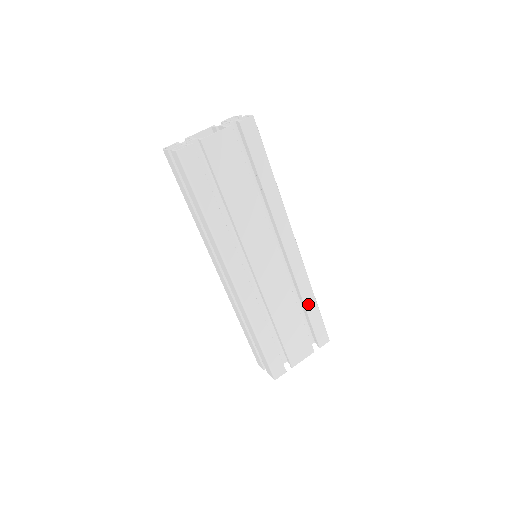
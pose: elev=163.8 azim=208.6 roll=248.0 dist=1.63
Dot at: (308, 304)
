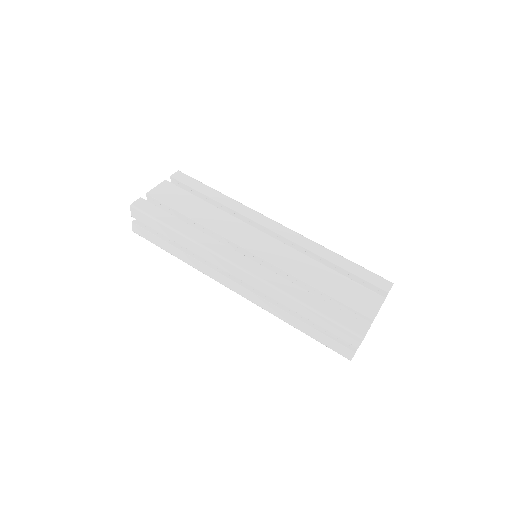
Dot at: (335, 261)
